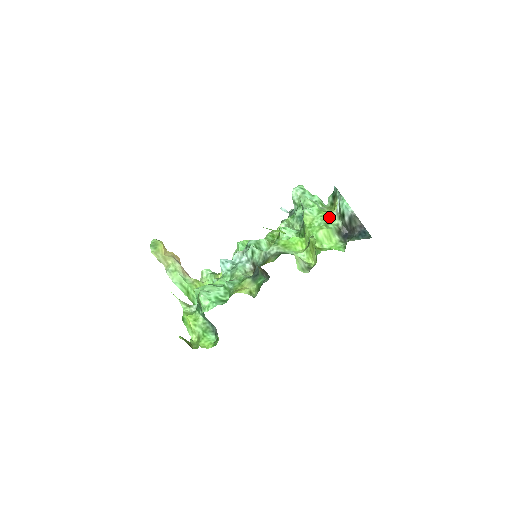
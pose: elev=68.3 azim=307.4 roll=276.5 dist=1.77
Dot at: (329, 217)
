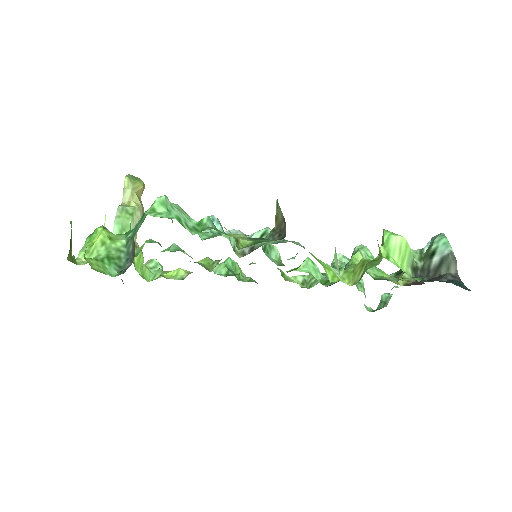
Dot at: occluded
